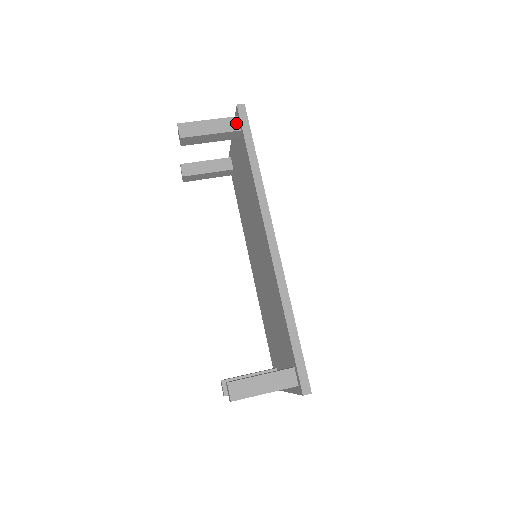
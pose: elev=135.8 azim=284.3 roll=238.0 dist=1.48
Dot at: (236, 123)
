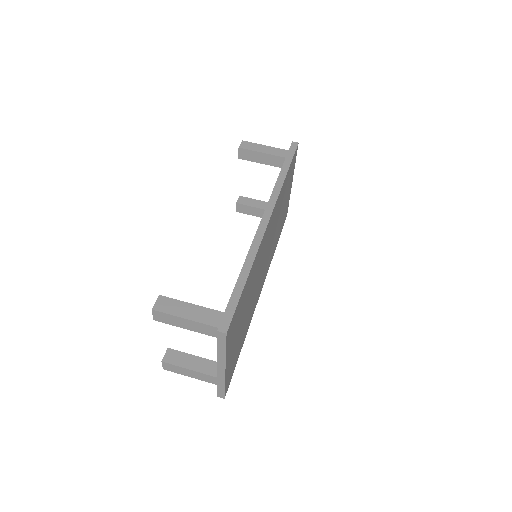
Dot at: (286, 153)
